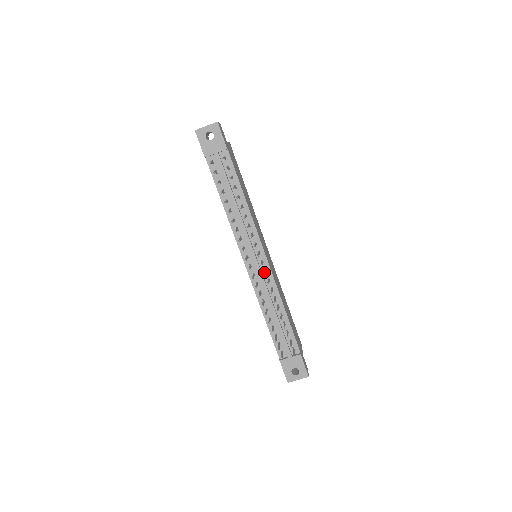
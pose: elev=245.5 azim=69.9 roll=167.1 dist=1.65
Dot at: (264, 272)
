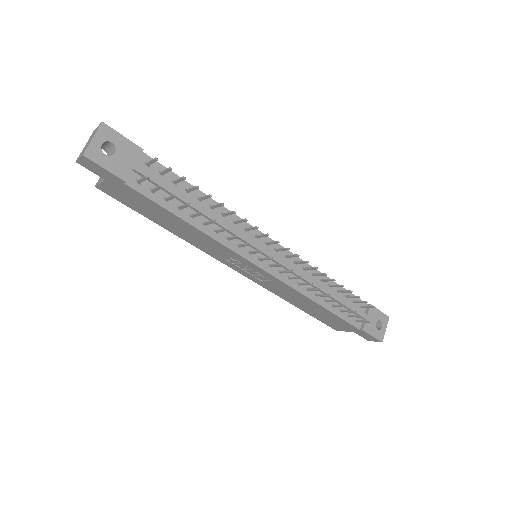
Dot at: (293, 255)
